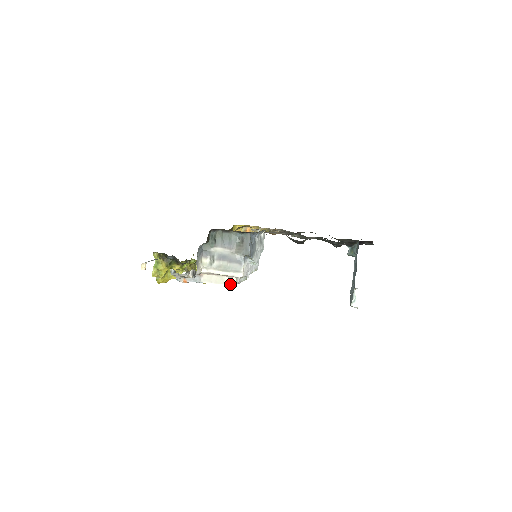
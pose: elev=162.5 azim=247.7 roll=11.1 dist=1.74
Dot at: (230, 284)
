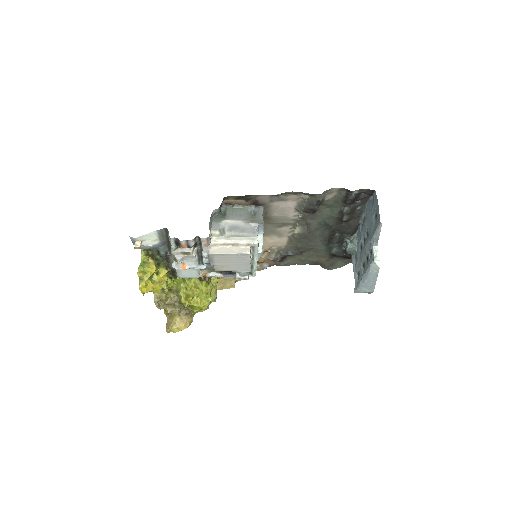
Dot at: (243, 253)
